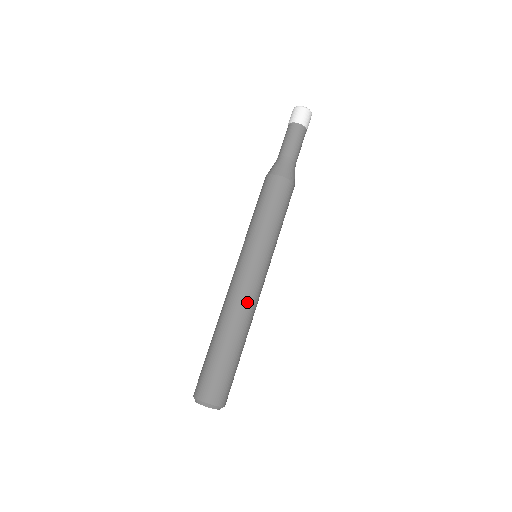
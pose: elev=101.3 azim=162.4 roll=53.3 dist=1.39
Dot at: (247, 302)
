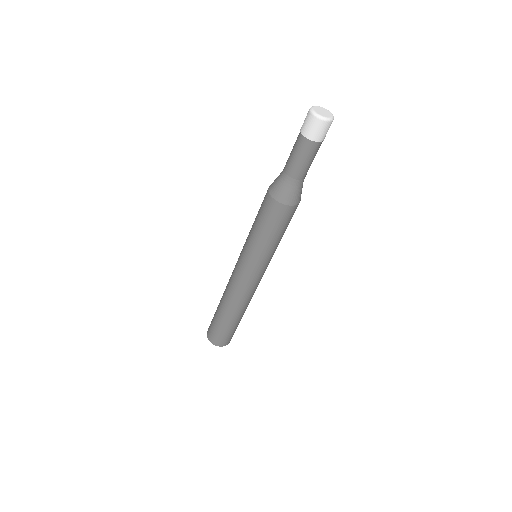
Dot at: (248, 296)
